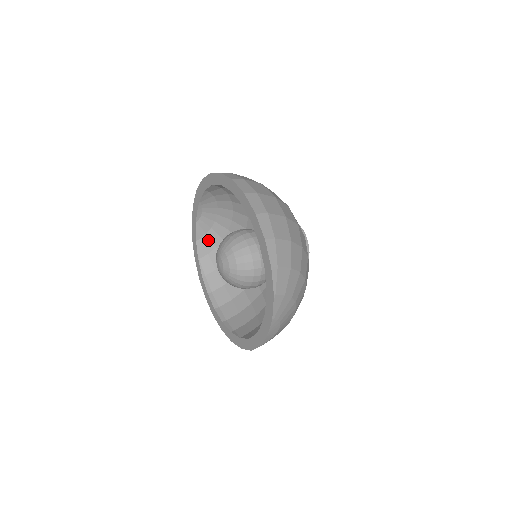
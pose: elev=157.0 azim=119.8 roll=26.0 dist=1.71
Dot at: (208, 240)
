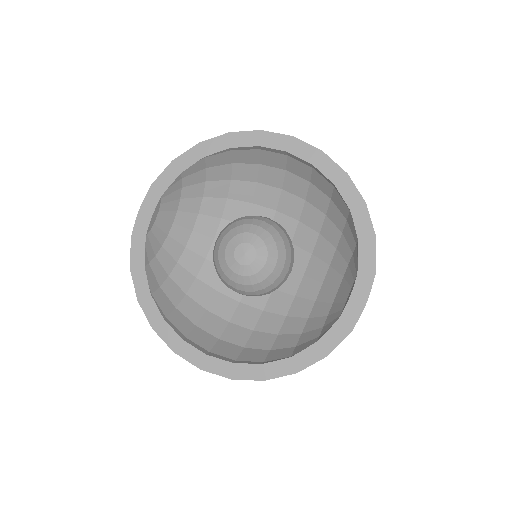
Dot at: (158, 265)
